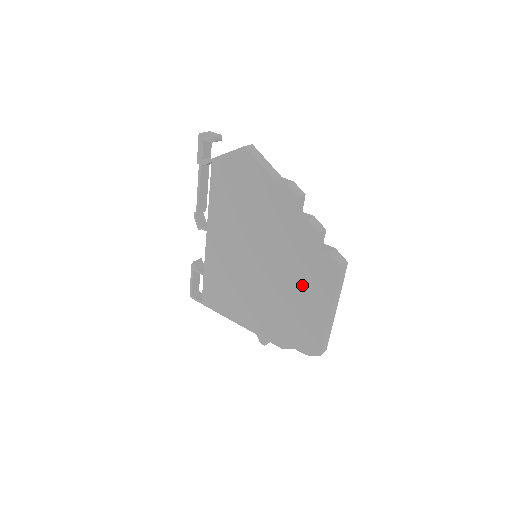
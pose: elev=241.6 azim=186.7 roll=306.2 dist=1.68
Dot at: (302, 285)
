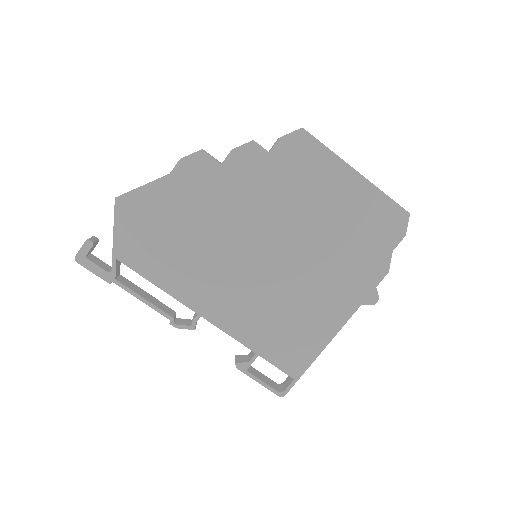
Dot at: (311, 197)
